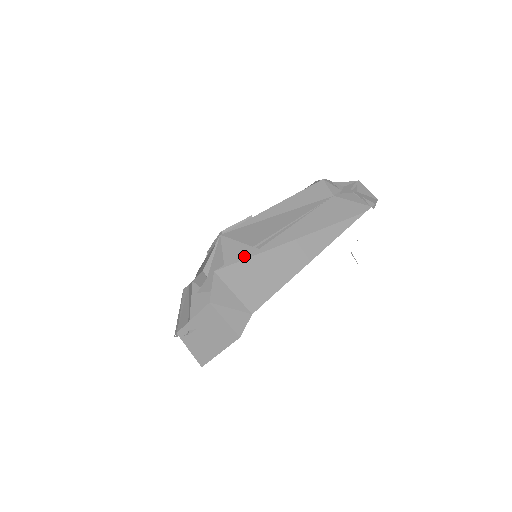
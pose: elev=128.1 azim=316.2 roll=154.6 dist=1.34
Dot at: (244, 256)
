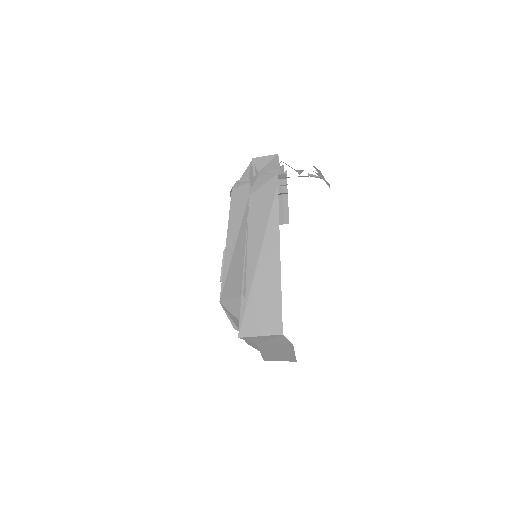
Dot at: (243, 309)
